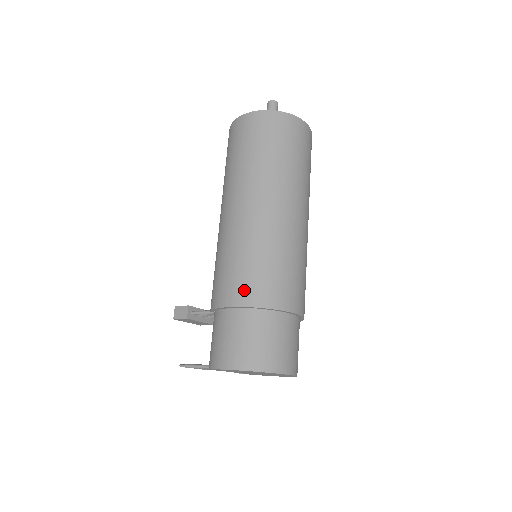
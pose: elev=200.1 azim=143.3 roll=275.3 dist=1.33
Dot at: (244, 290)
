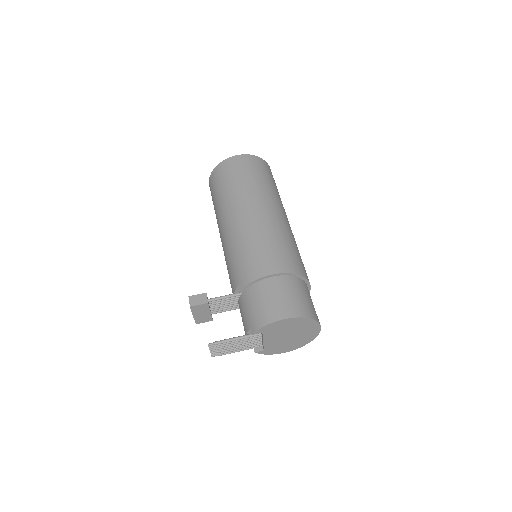
Dot at: (283, 262)
